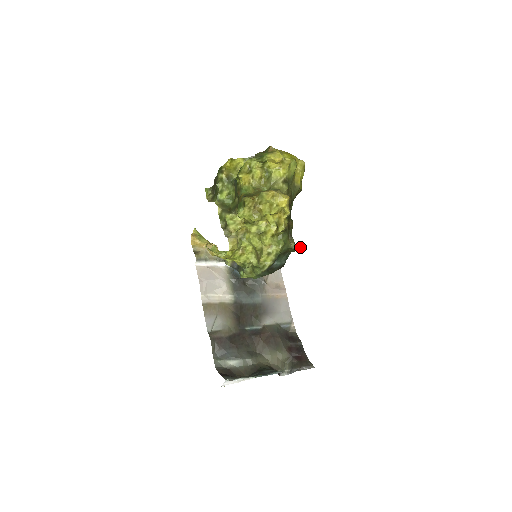
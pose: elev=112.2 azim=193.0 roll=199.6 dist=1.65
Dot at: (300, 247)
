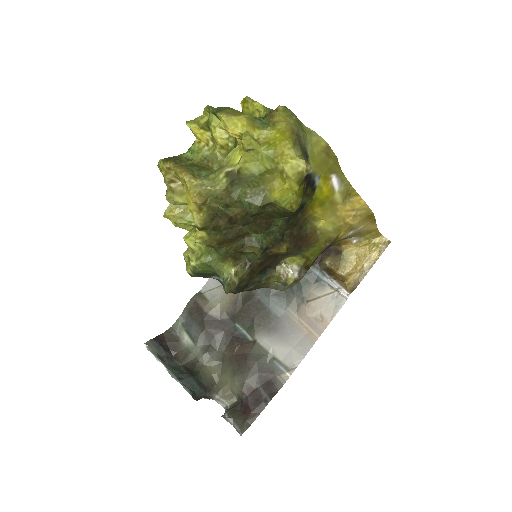
Dot at: (224, 286)
